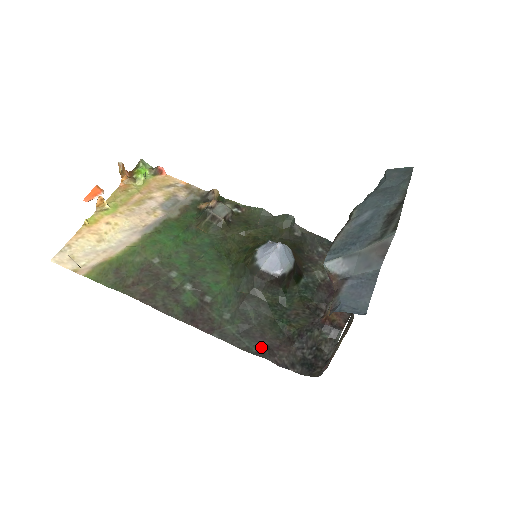
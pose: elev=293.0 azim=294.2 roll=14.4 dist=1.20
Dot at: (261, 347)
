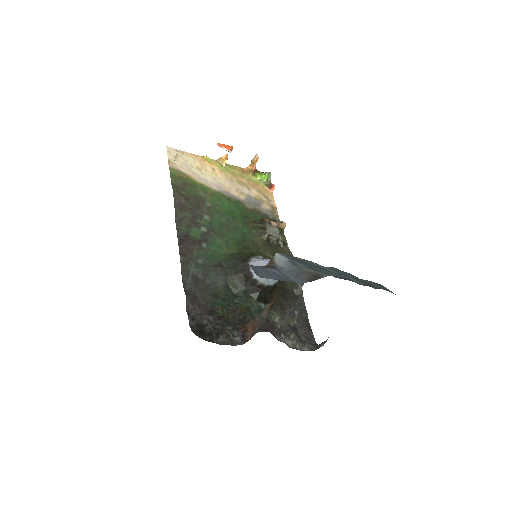
Dot at: (193, 292)
